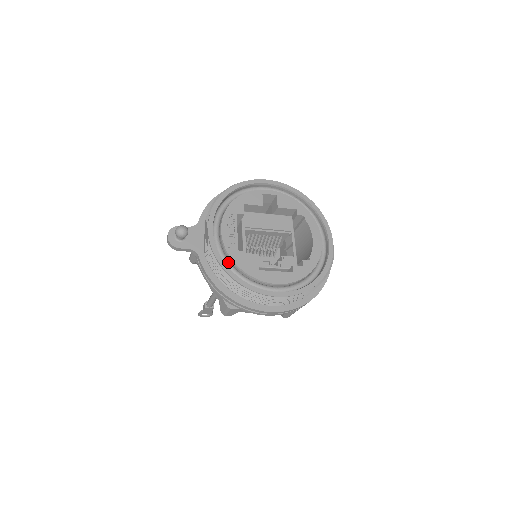
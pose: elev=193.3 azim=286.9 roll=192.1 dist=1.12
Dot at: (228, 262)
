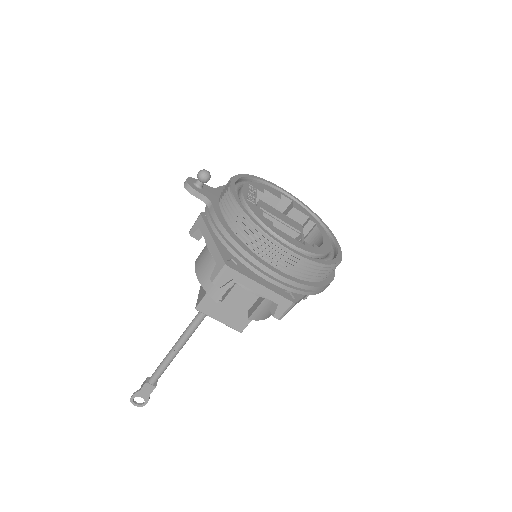
Dot at: (244, 208)
